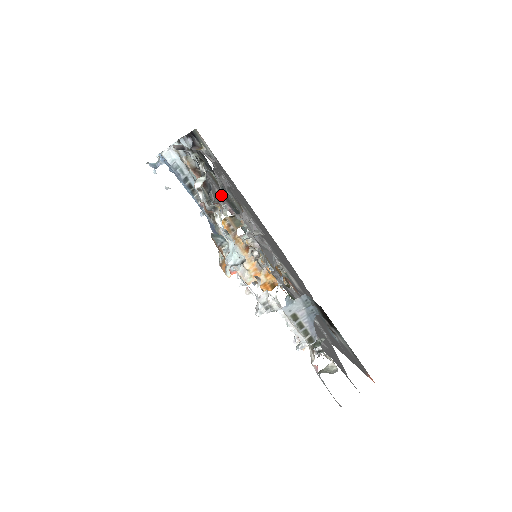
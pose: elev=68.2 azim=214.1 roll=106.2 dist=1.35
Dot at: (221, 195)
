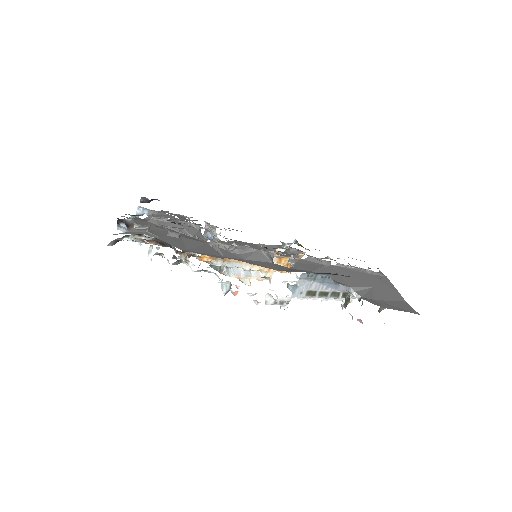
Dot at: (198, 225)
